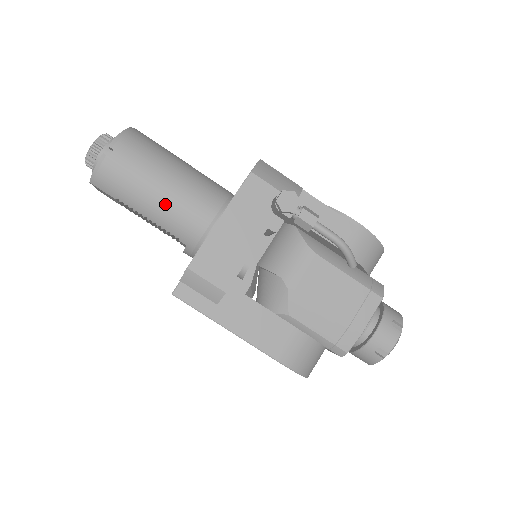
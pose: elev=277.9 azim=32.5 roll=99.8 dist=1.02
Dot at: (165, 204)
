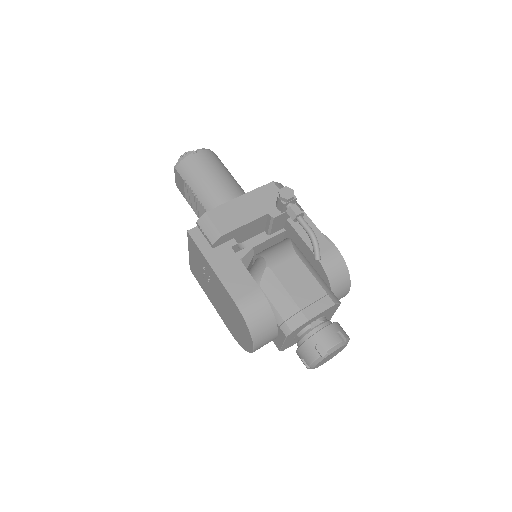
Dot at: (212, 189)
